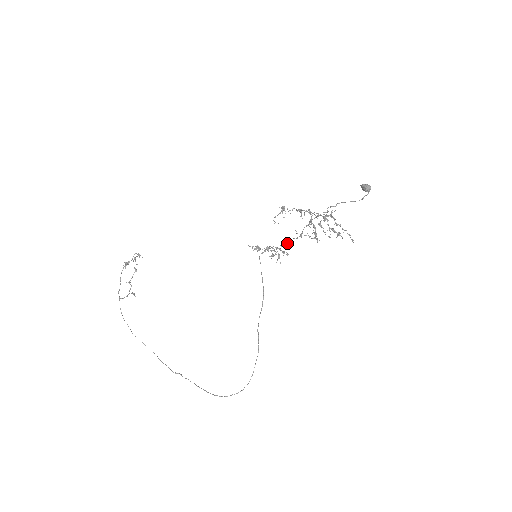
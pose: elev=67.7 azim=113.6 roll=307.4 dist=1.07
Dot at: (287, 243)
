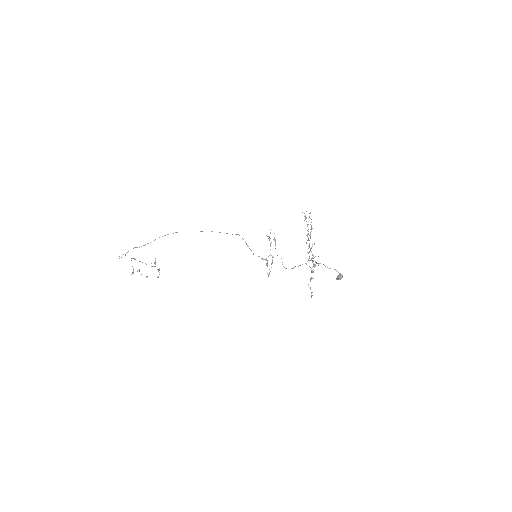
Dot at: occluded
